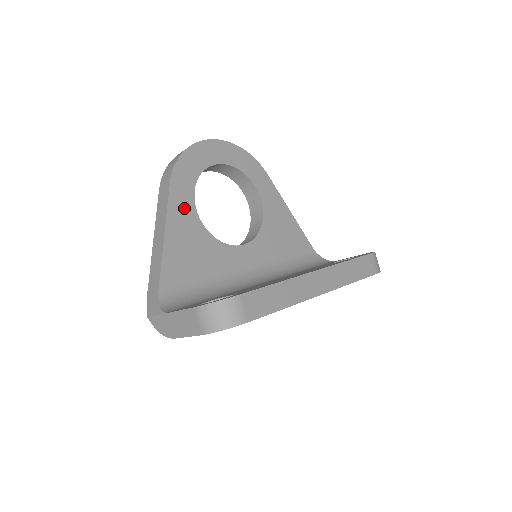
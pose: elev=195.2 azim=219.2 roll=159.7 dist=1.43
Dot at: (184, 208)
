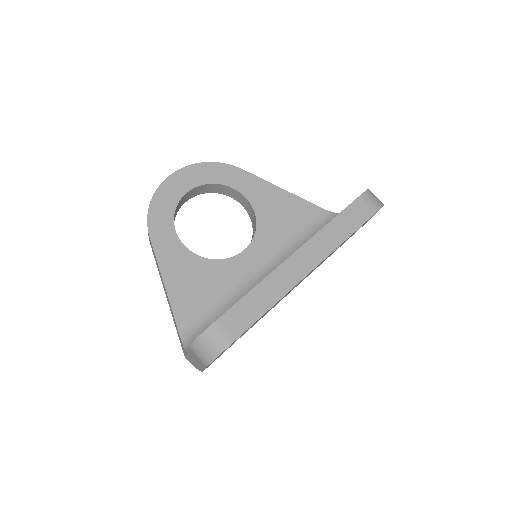
Dot at: (172, 251)
